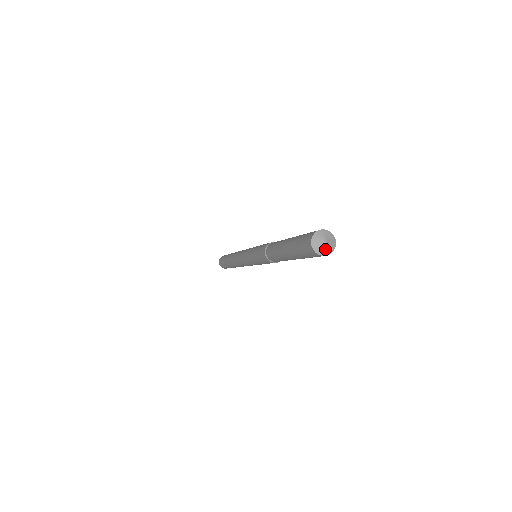
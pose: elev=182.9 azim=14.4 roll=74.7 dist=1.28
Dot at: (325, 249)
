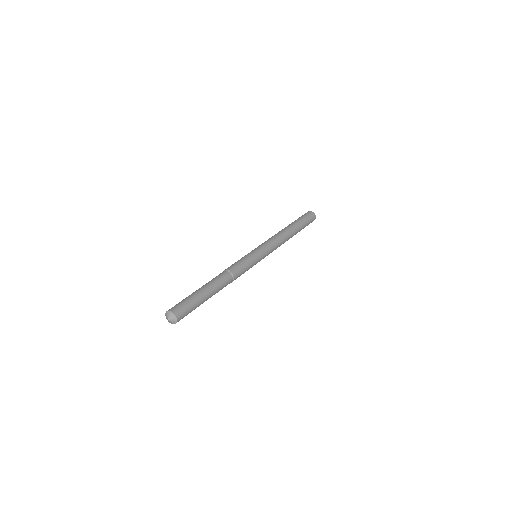
Dot at: (171, 322)
